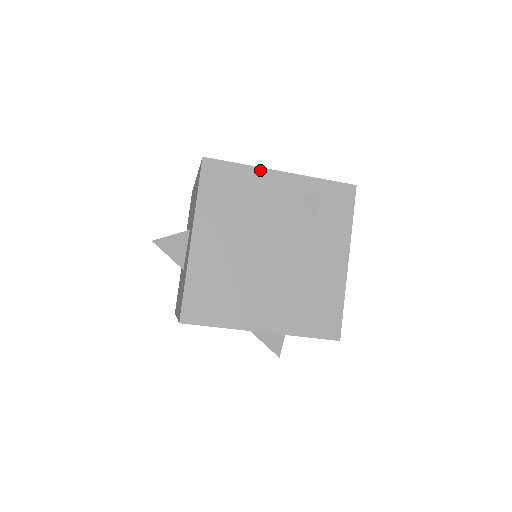
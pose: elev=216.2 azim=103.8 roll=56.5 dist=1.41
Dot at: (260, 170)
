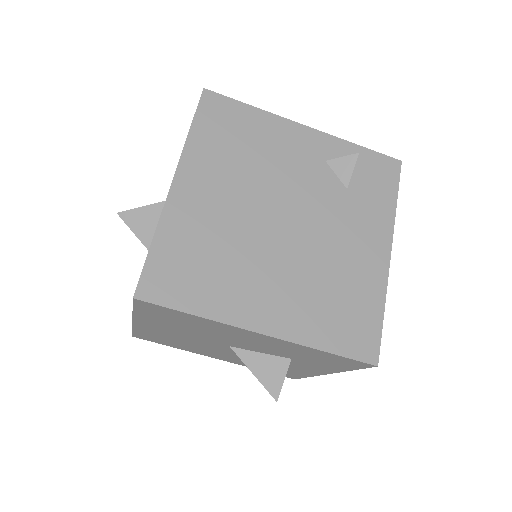
Dot at: (278, 118)
